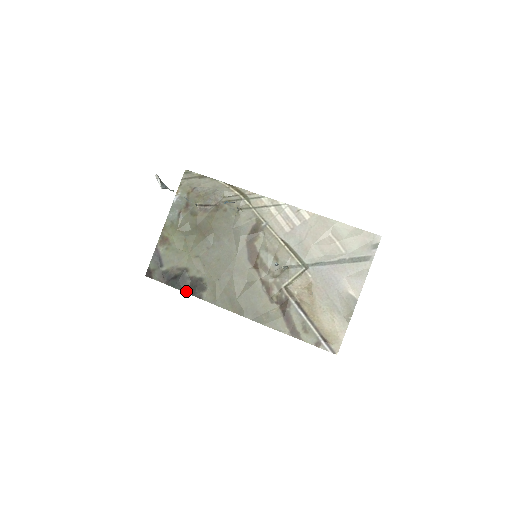
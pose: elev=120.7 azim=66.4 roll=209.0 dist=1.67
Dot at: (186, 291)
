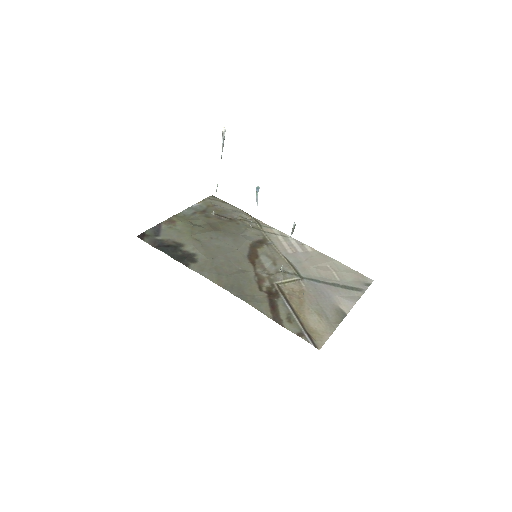
Dot at: (174, 257)
